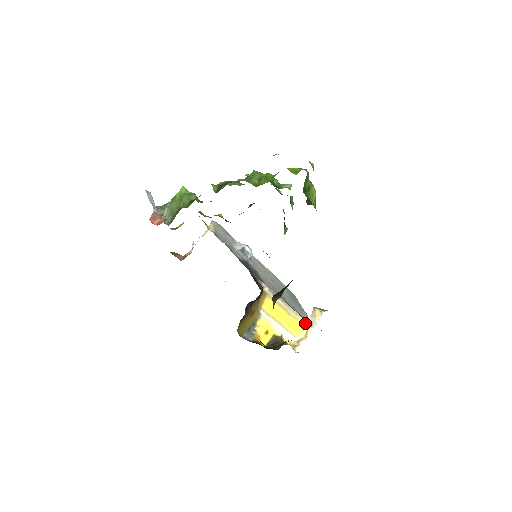
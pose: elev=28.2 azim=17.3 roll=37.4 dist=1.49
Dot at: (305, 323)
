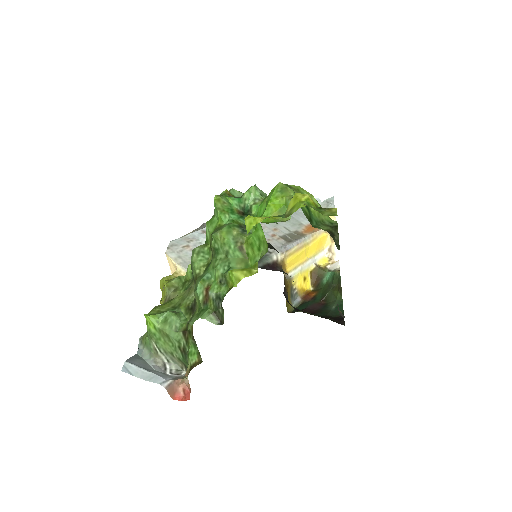
Dot at: (324, 232)
